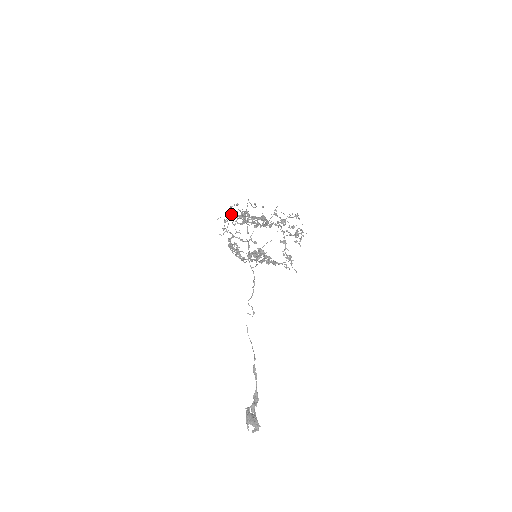
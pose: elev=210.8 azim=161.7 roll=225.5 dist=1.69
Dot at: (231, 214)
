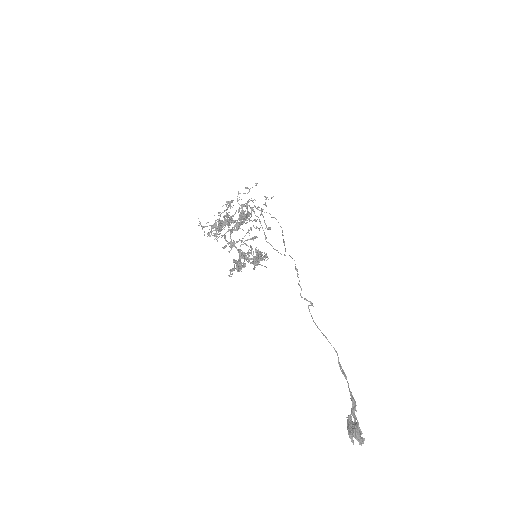
Dot at: occluded
